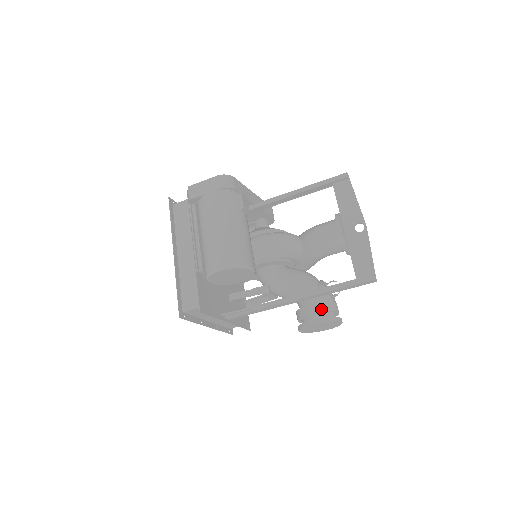
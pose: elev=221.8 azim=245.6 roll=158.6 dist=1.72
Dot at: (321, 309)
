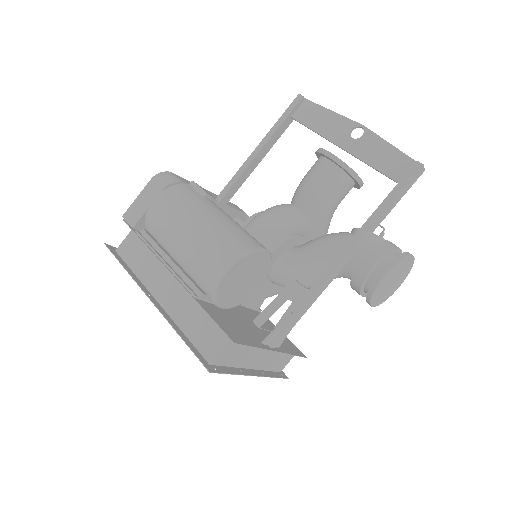
Dot at: (380, 254)
